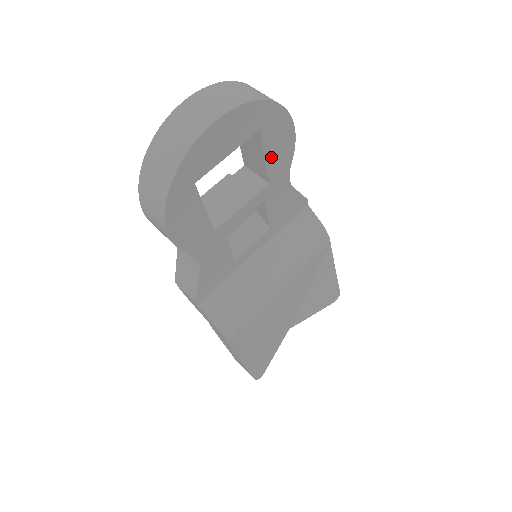
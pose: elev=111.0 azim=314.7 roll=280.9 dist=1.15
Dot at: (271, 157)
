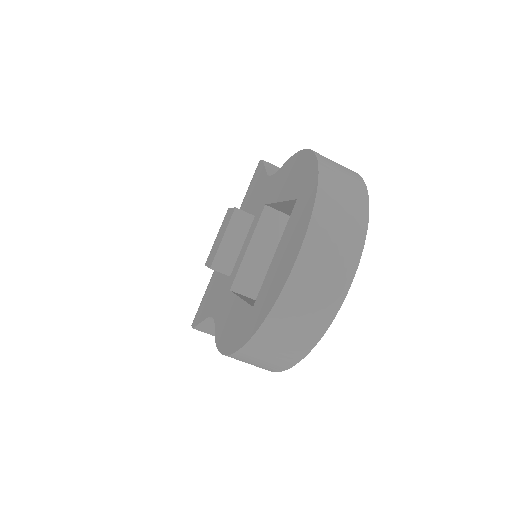
Dot at: occluded
